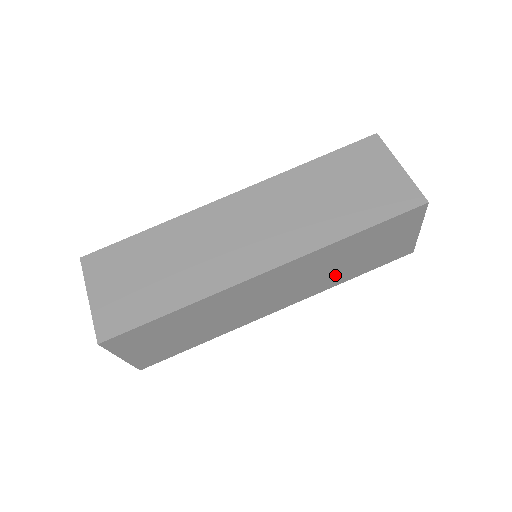
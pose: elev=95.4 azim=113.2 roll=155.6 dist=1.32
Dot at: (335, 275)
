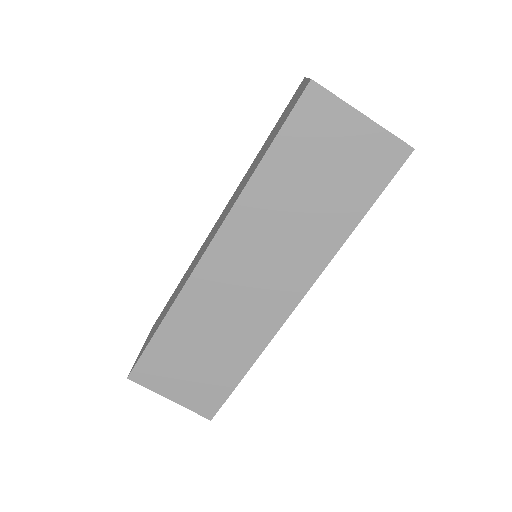
Dot at: occluded
